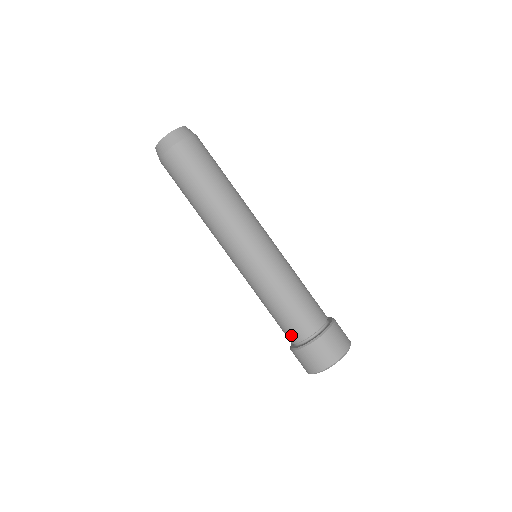
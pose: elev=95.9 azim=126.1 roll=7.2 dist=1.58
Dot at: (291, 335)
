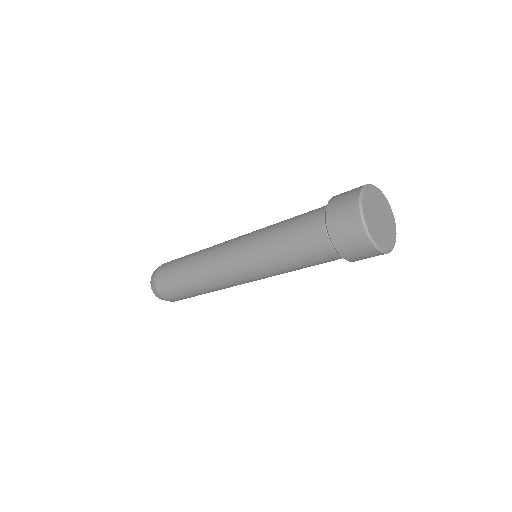
Dot at: (318, 244)
